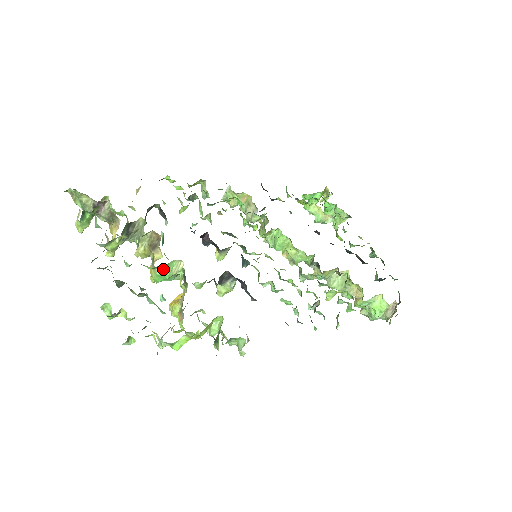
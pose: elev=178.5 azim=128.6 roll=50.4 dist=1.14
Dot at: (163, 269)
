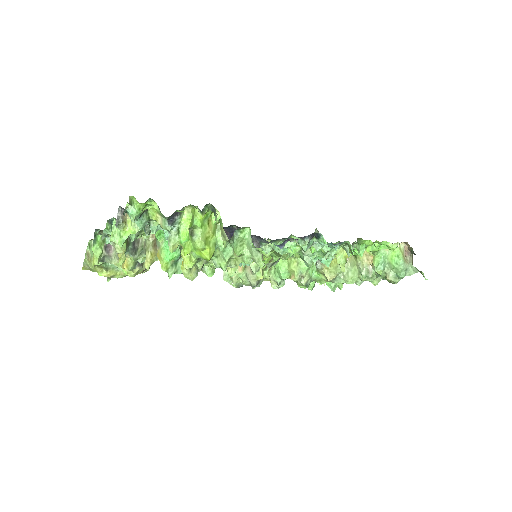
Dot at: occluded
